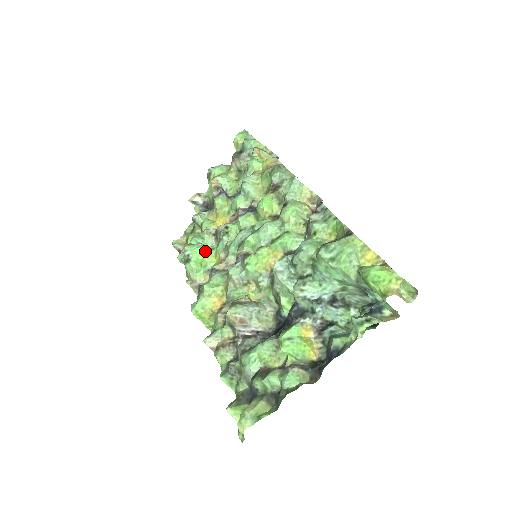
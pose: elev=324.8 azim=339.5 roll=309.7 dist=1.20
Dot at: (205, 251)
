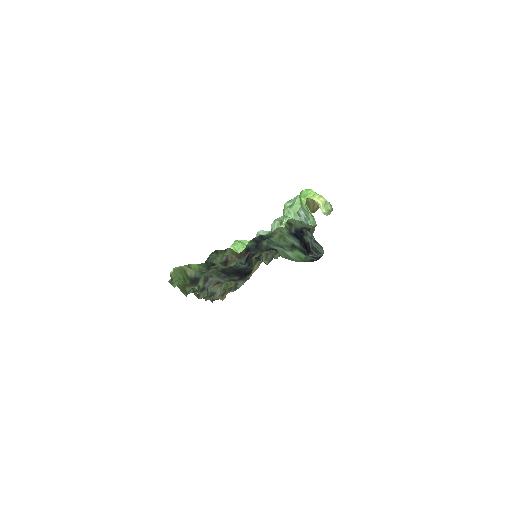
Dot at: occluded
